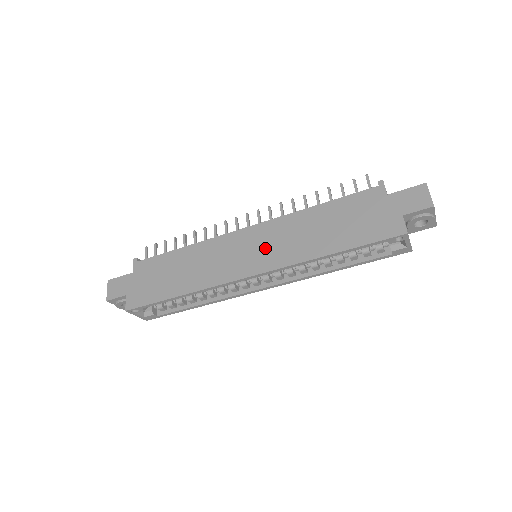
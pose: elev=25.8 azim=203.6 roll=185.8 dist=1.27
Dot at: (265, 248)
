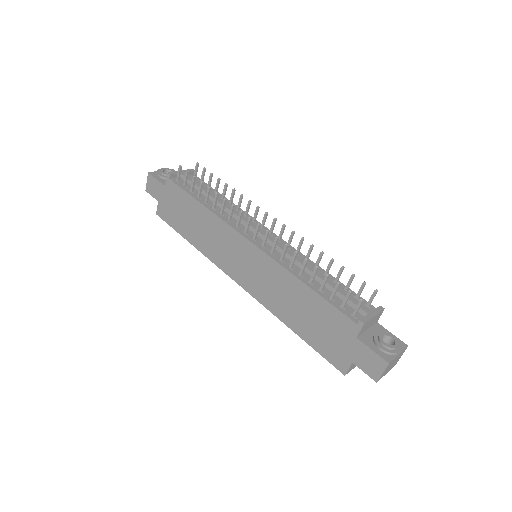
Dot at: (254, 274)
